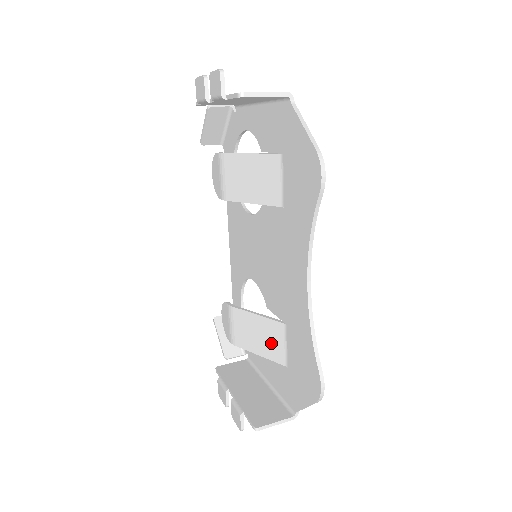
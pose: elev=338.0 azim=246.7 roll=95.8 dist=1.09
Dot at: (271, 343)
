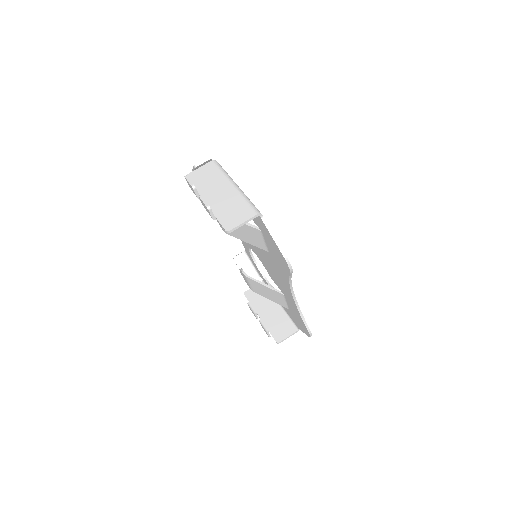
Dot at: (277, 299)
